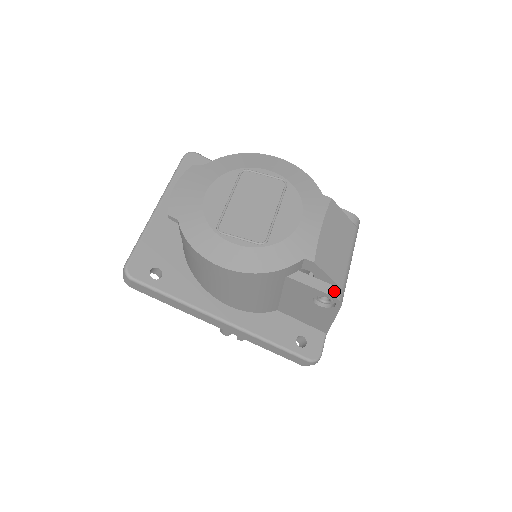
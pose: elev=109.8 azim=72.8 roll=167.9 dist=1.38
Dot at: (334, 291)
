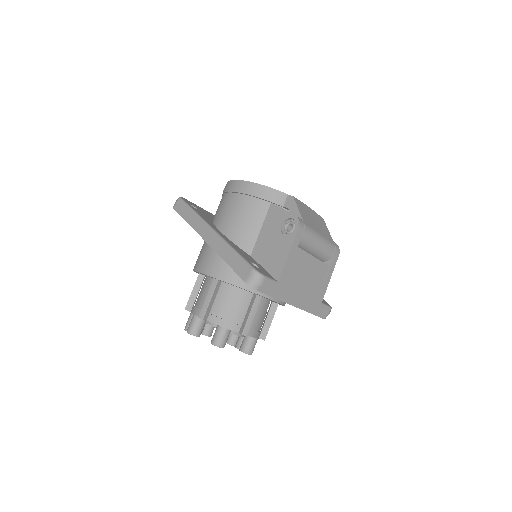
Dot at: (298, 217)
